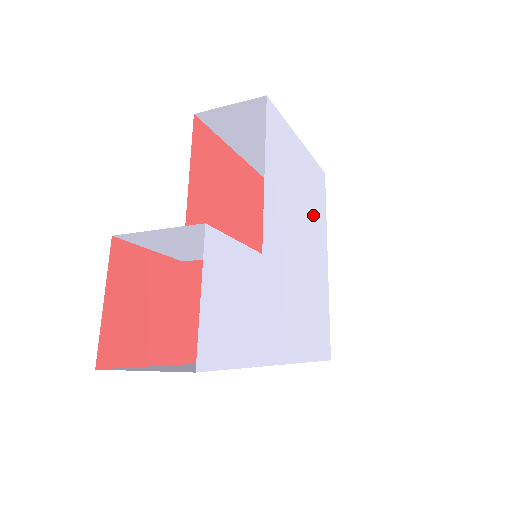
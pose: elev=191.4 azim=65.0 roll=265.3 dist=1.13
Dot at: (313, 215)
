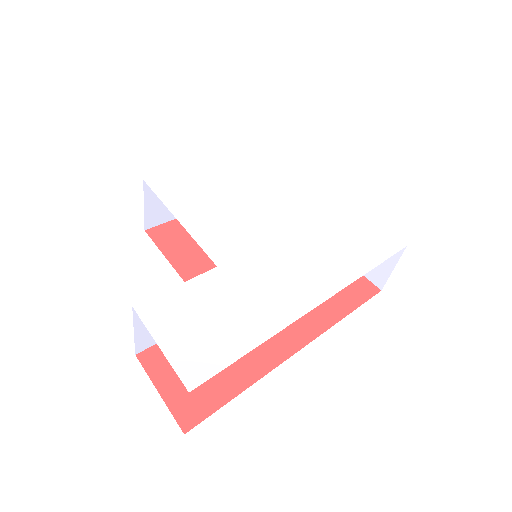
Dot at: (274, 182)
